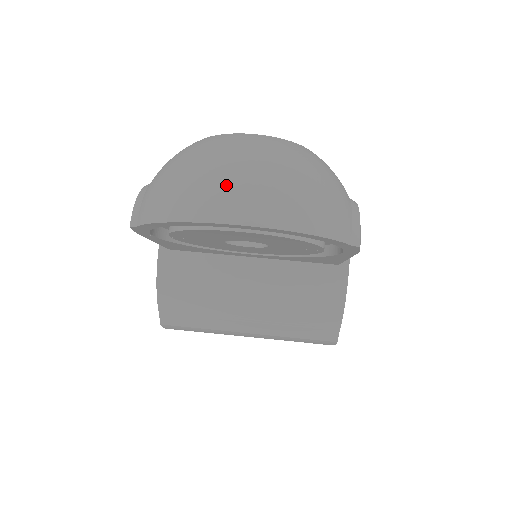
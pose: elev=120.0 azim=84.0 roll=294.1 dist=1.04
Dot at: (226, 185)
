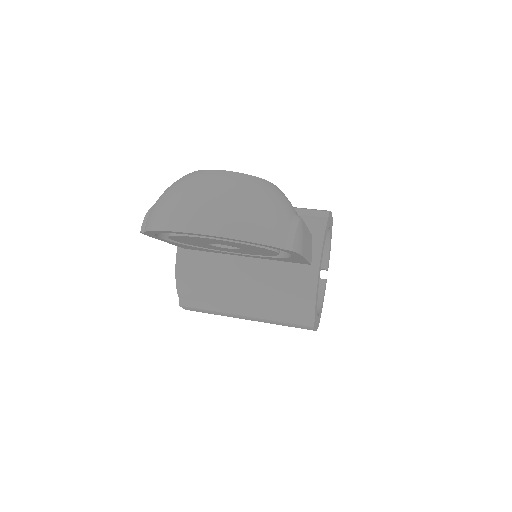
Dot at: (193, 207)
